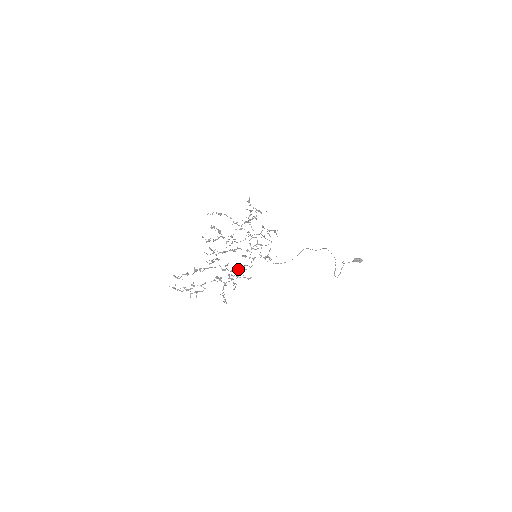
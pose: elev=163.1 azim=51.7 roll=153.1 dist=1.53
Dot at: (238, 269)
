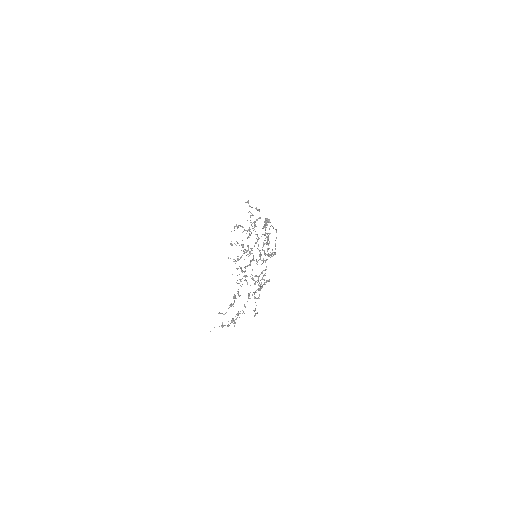
Dot at: (258, 277)
